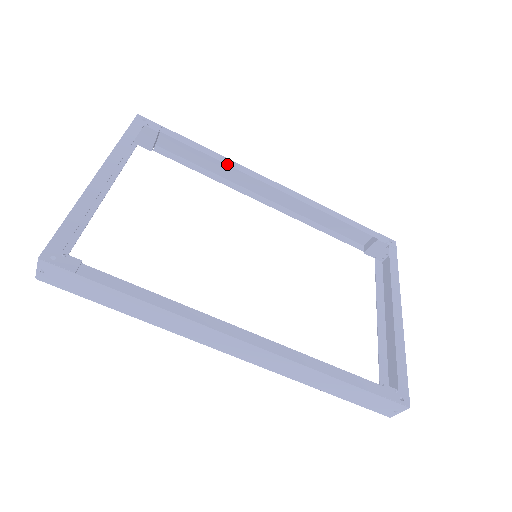
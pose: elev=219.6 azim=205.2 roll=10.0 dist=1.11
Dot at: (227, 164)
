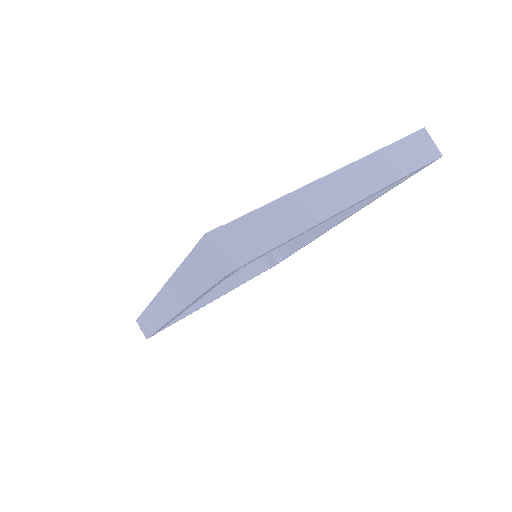
Dot at: occluded
